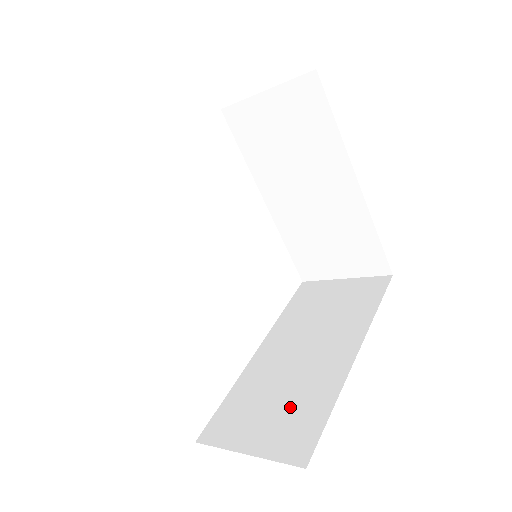
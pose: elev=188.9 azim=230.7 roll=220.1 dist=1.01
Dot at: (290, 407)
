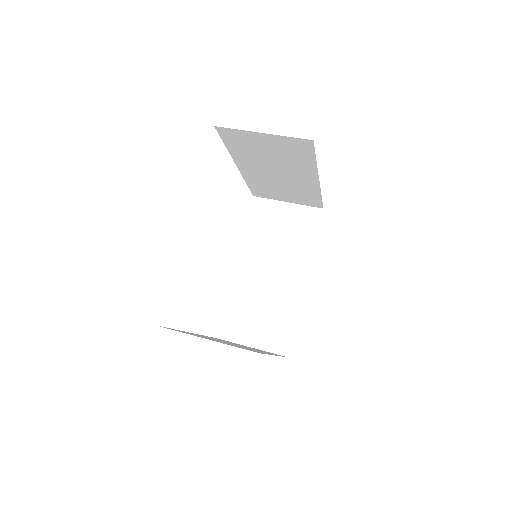
Dot at: (271, 318)
